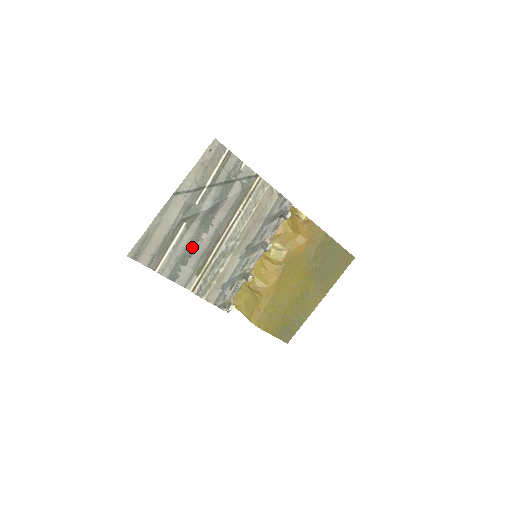
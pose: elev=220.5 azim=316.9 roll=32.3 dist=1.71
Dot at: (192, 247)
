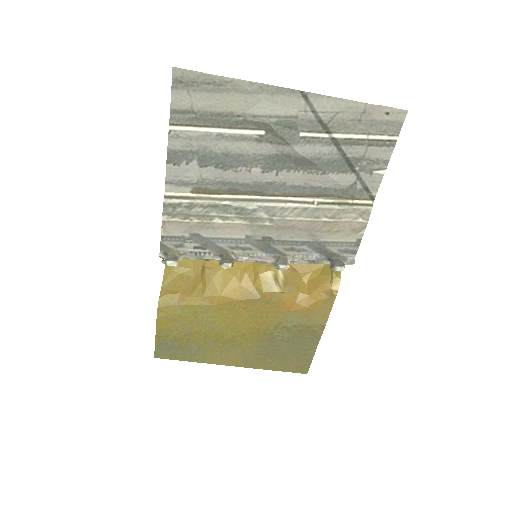
Dot at: (232, 161)
